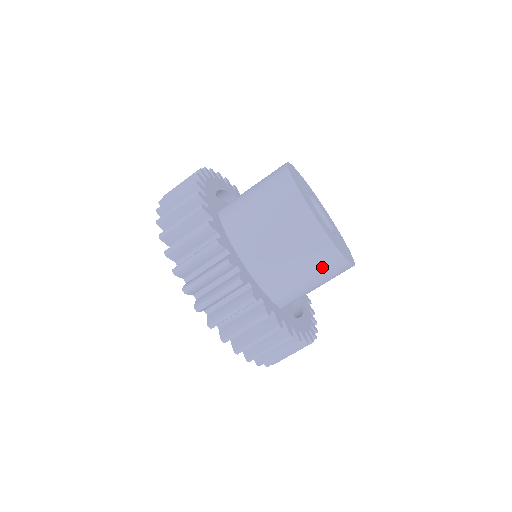
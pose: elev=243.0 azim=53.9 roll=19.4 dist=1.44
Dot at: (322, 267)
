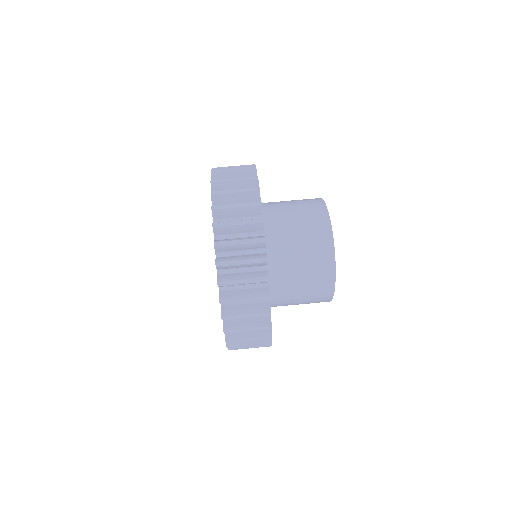
Dot at: (315, 260)
